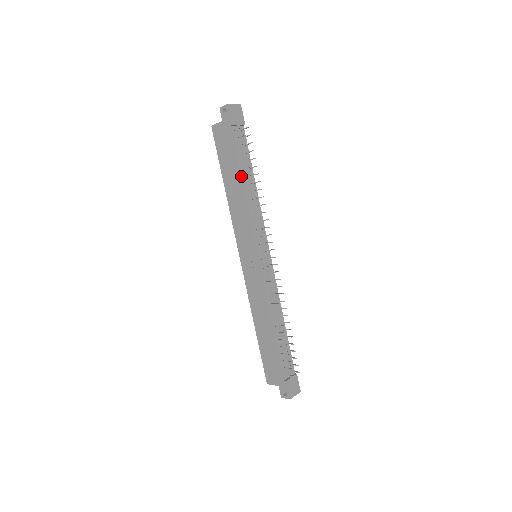
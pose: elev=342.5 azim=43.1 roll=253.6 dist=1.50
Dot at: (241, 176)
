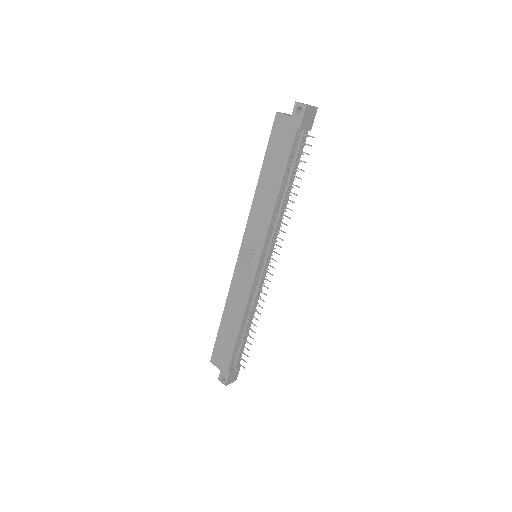
Dot at: (282, 182)
